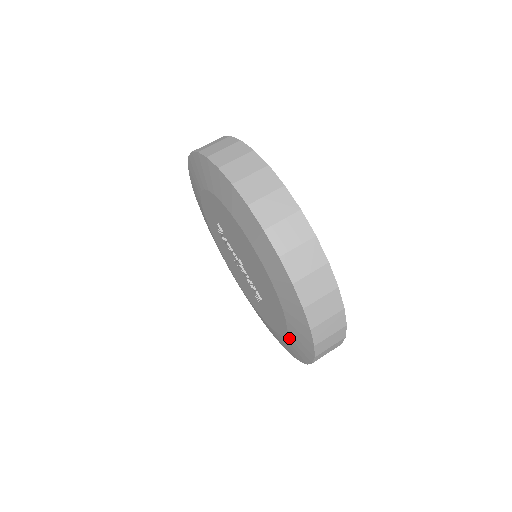
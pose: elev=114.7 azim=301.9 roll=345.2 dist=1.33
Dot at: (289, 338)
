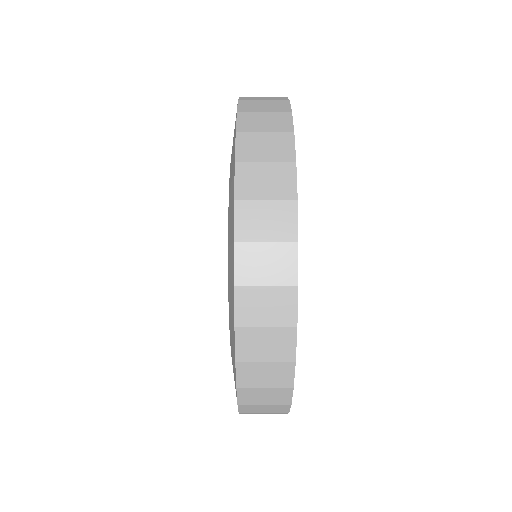
Dot at: (229, 254)
